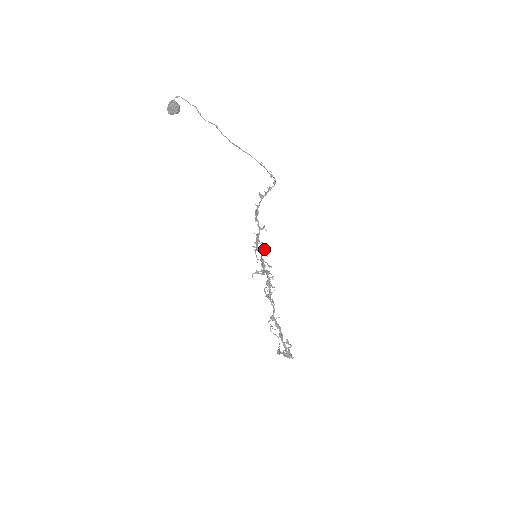
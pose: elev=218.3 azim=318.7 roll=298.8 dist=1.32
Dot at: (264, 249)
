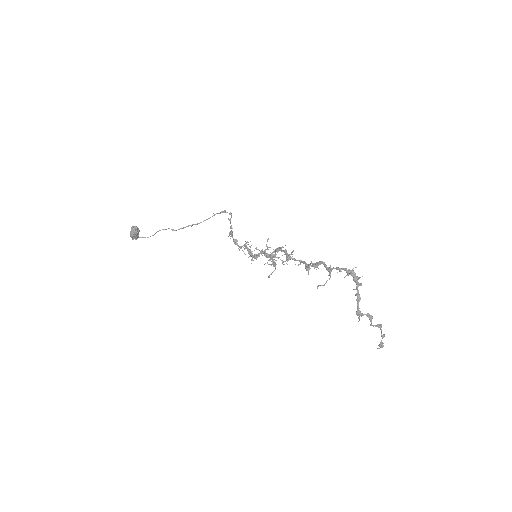
Dot at: occluded
